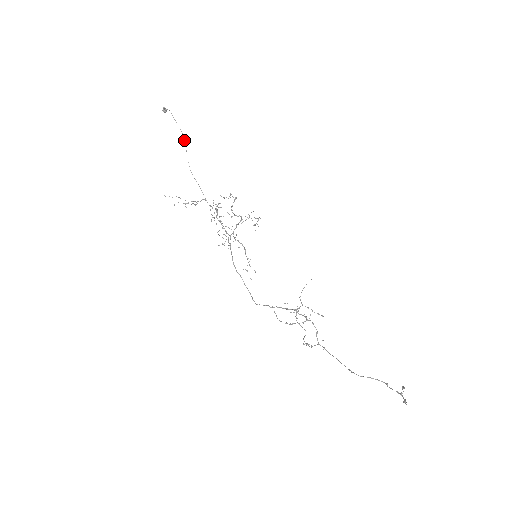
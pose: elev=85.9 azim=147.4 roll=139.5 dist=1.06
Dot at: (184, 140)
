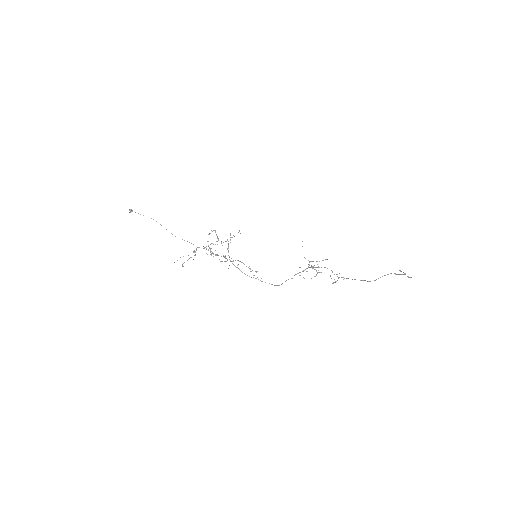
Dot at: occluded
